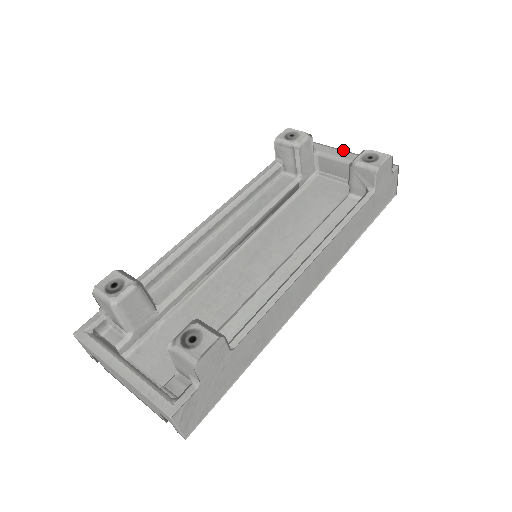
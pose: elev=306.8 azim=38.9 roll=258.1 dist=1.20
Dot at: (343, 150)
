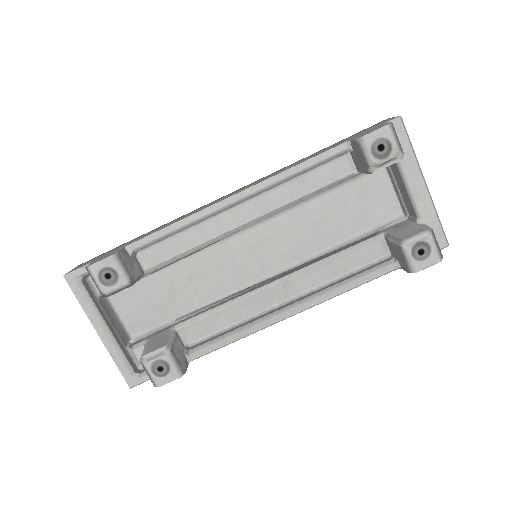
Dot at: (424, 179)
